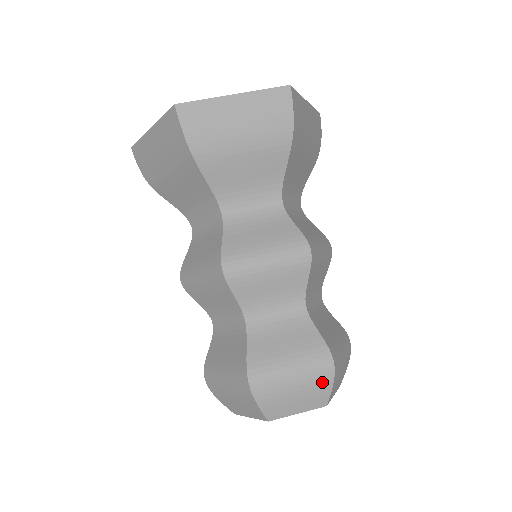
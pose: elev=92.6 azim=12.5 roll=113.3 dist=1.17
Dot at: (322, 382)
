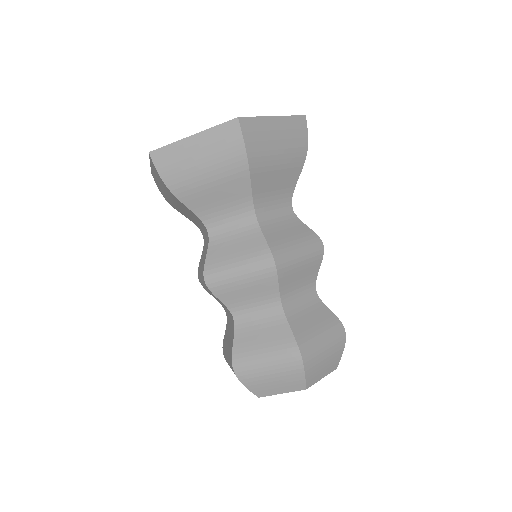
Dot at: (339, 348)
